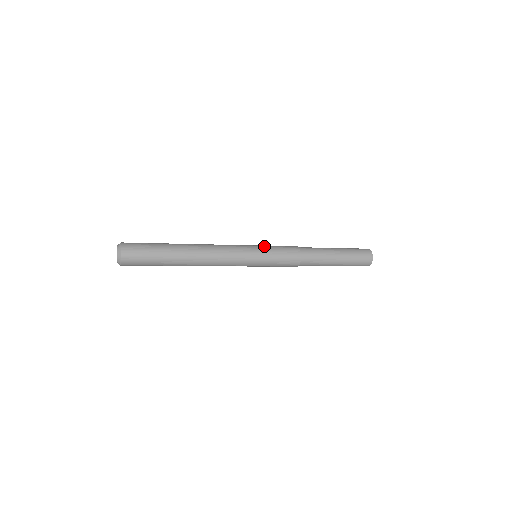
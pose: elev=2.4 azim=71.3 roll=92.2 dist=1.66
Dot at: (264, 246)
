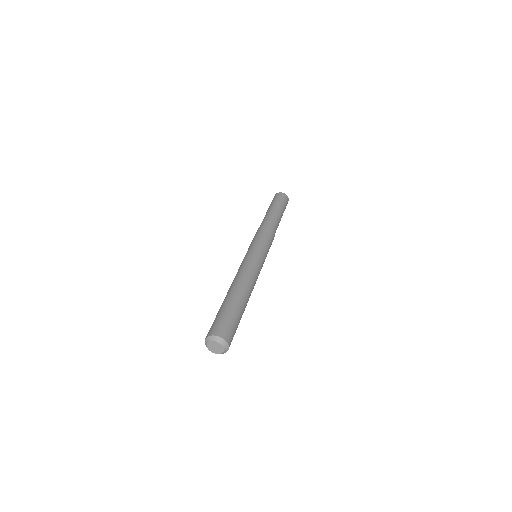
Dot at: (255, 244)
